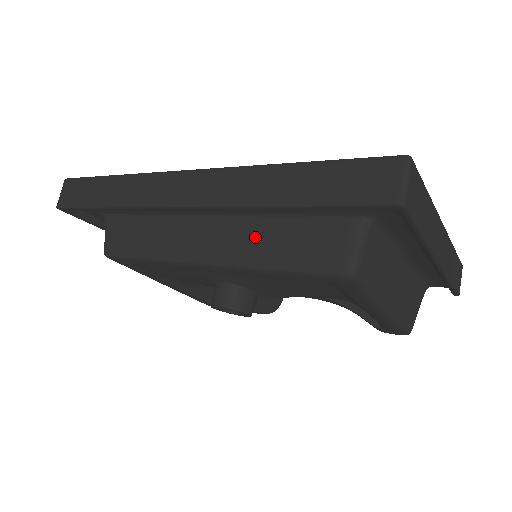
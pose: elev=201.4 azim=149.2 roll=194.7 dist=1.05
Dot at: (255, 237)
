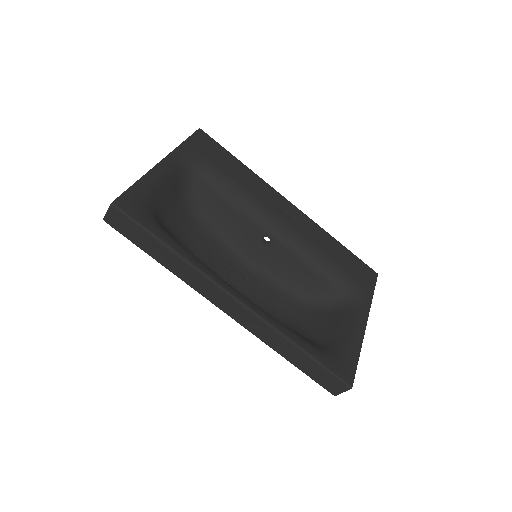
Dot at: occluded
